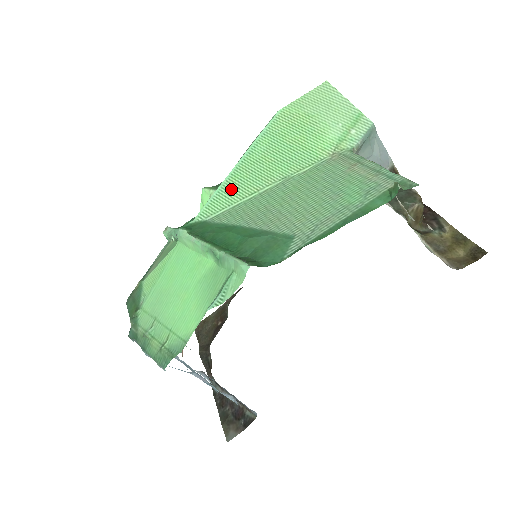
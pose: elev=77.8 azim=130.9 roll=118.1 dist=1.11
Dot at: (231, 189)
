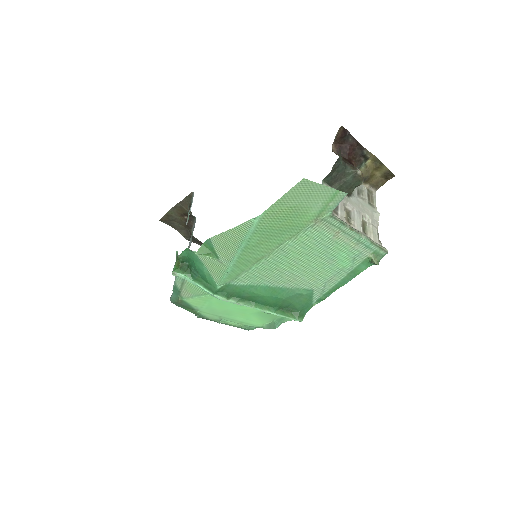
Dot at: (241, 266)
